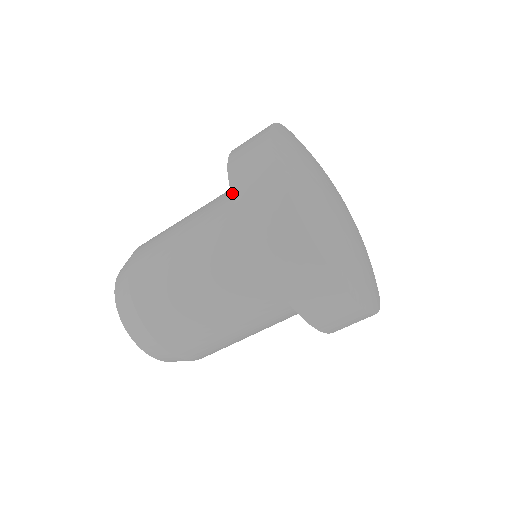
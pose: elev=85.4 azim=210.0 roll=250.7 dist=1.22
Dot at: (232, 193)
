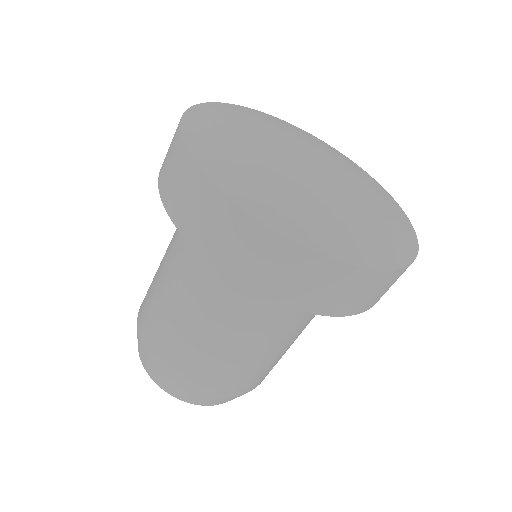
Dot at: occluded
